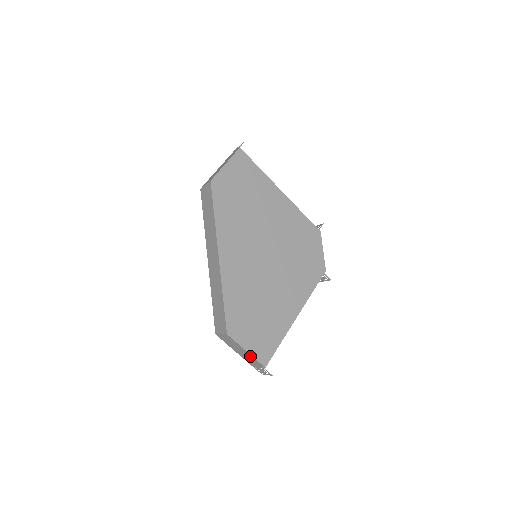
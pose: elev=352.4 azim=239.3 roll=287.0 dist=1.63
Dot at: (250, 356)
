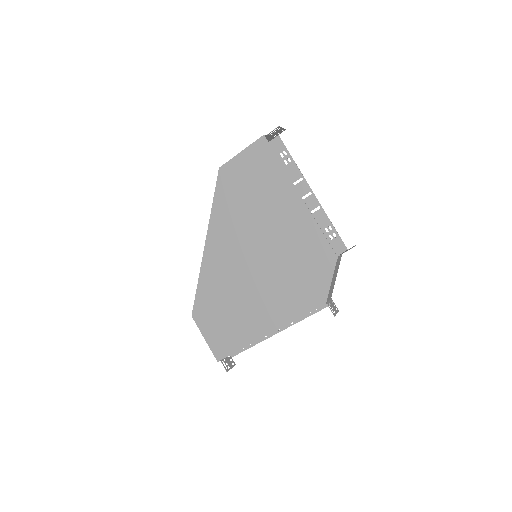
Dot at: (210, 344)
